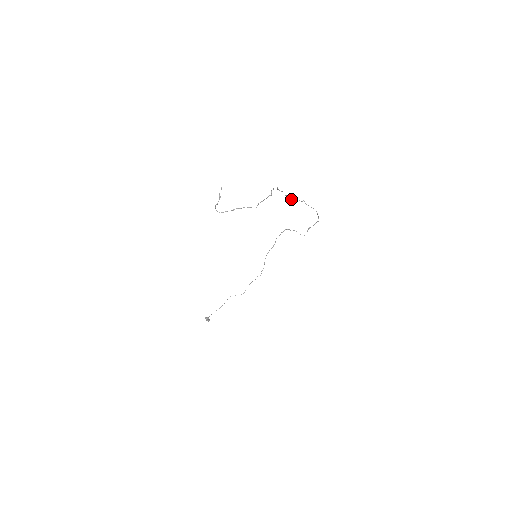
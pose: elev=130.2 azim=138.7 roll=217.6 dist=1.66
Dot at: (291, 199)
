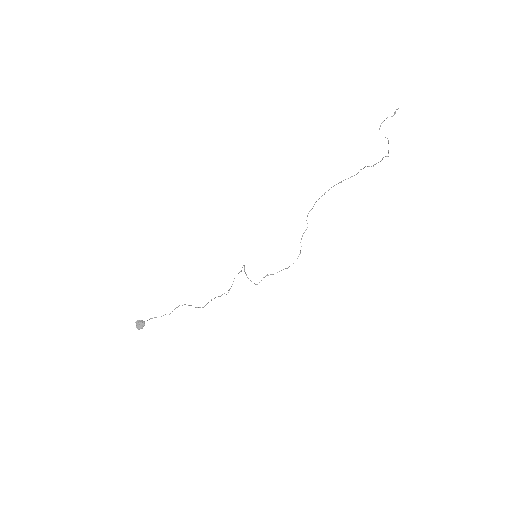
Dot at: (307, 216)
